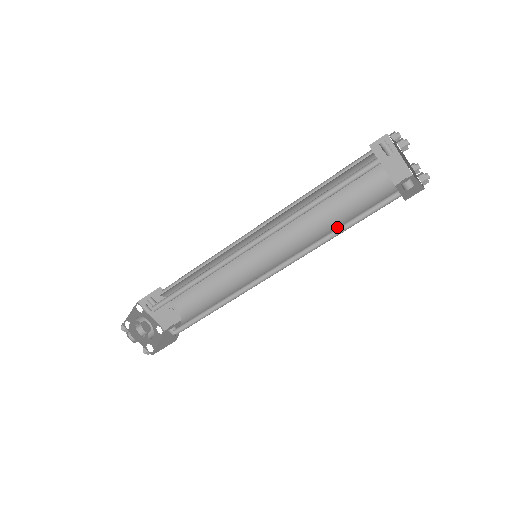
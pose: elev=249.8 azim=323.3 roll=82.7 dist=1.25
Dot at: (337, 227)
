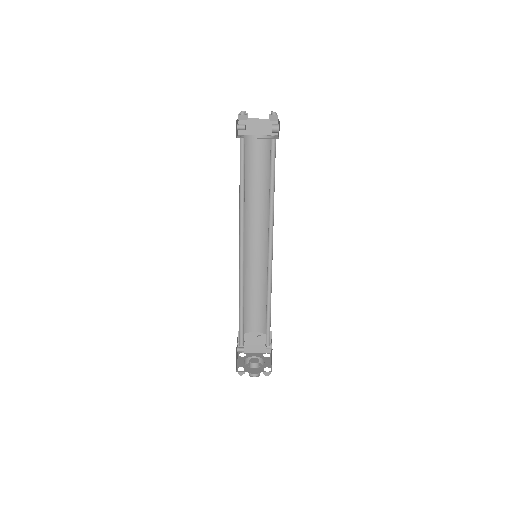
Dot at: occluded
